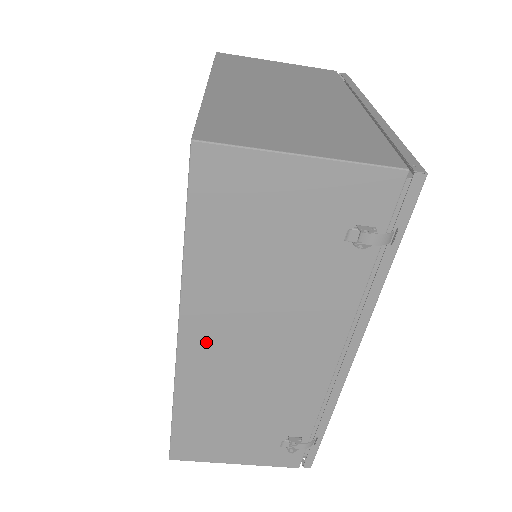
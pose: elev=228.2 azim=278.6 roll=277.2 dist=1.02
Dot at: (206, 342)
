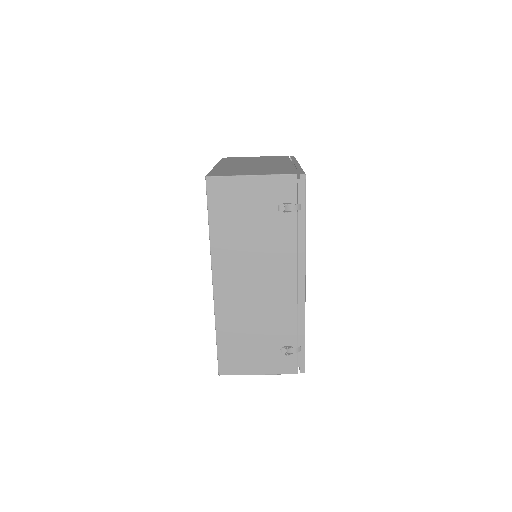
Dot at: (227, 281)
